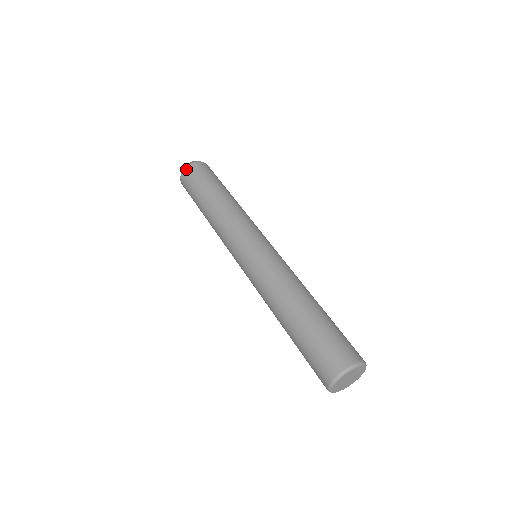
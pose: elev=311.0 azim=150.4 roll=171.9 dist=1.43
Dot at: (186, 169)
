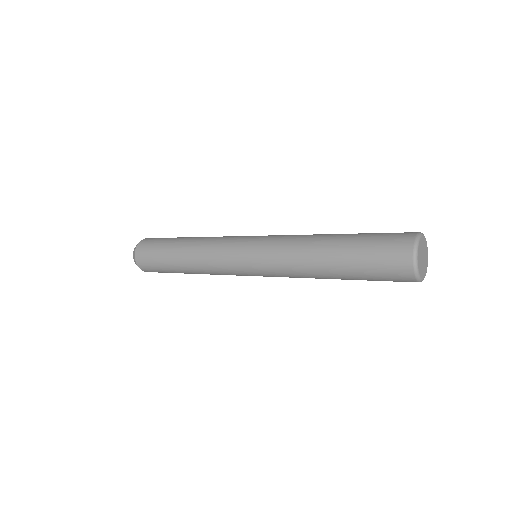
Dot at: (144, 240)
